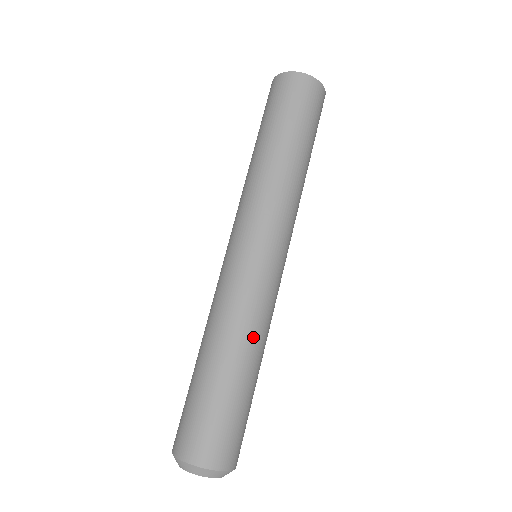
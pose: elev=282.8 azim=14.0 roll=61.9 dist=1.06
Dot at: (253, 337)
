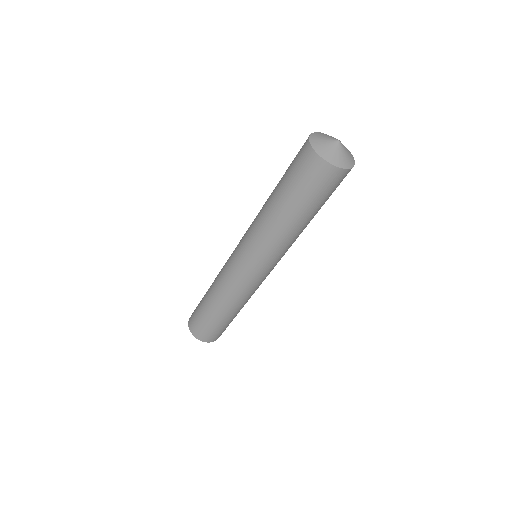
Dot at: occluded
